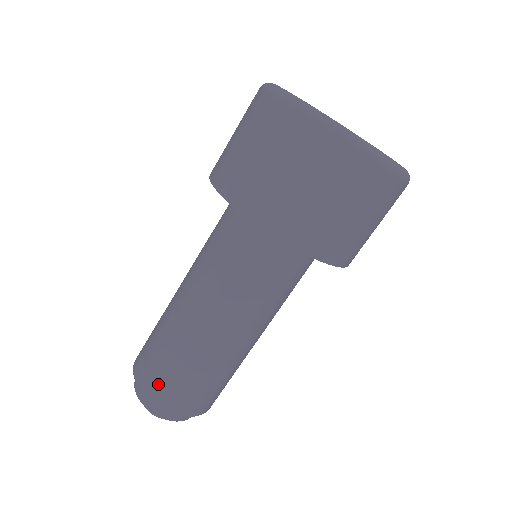
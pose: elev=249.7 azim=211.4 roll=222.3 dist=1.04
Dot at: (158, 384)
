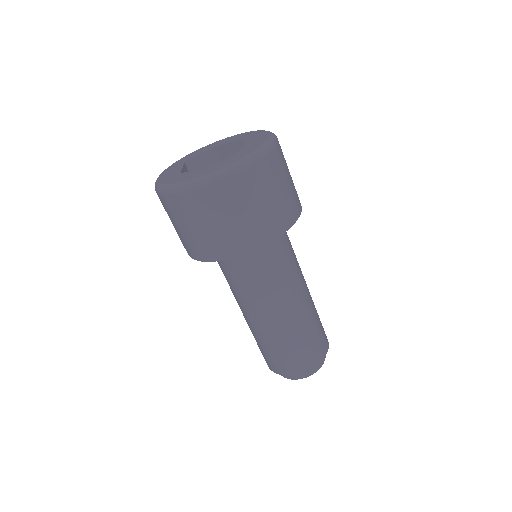
Dot at: occluded
